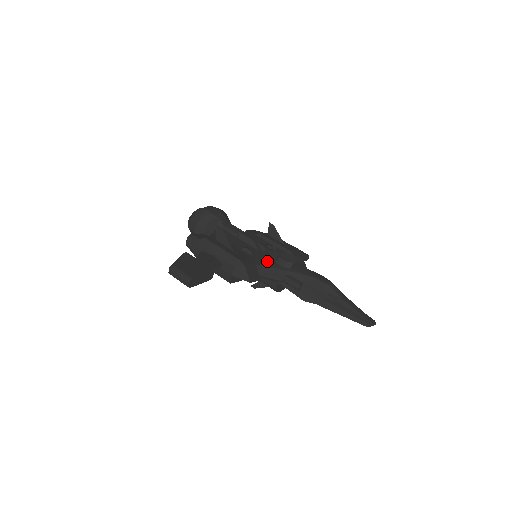
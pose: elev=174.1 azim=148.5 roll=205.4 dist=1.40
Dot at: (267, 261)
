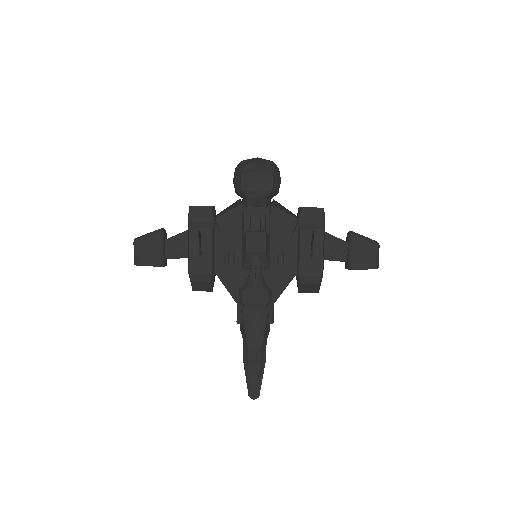
Dot at: (233, 282)
